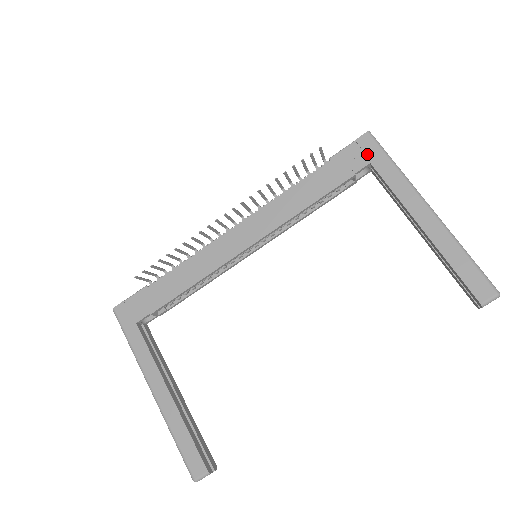
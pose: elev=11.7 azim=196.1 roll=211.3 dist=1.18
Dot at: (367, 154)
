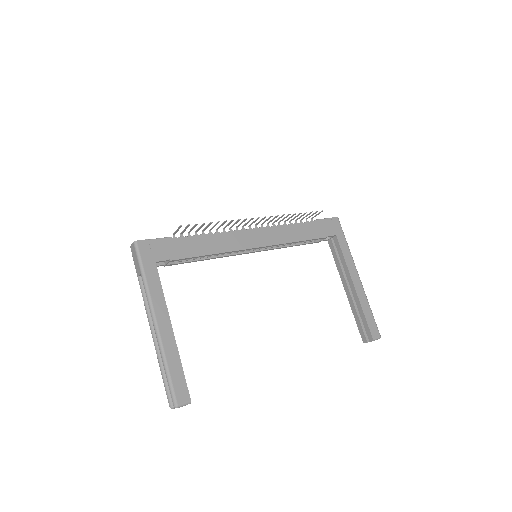
Dot at: (336, 229)
